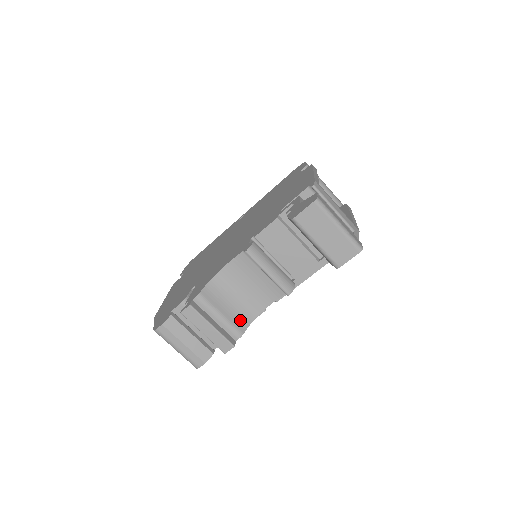
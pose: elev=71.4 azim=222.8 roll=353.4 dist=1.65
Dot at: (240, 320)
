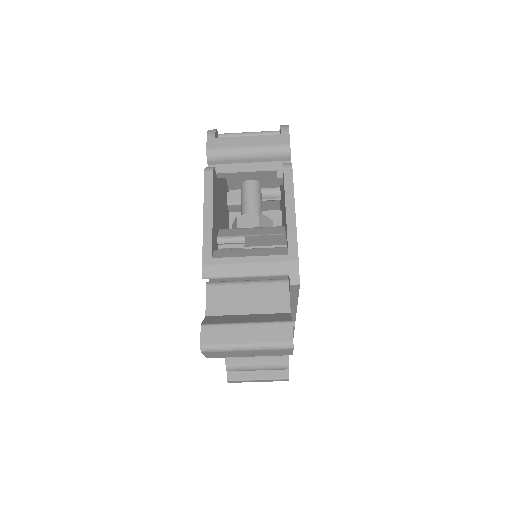
Dot at: (277, 357)
